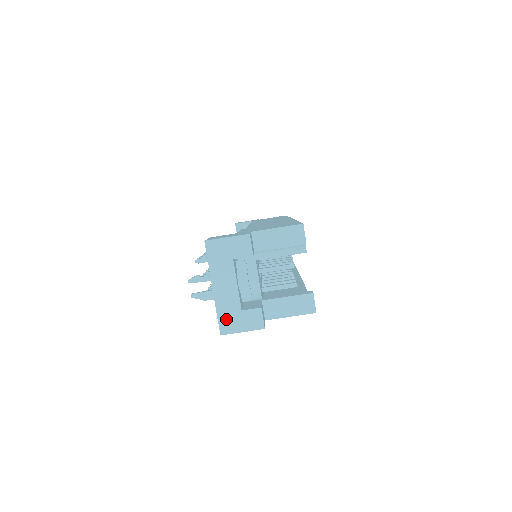
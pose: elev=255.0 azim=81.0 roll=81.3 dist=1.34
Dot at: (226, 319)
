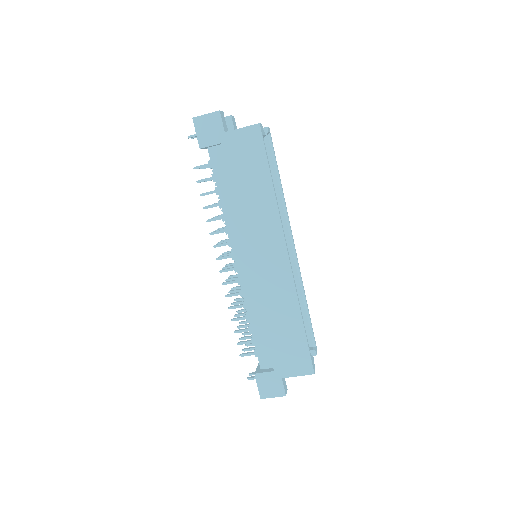
Dot at: occluded
